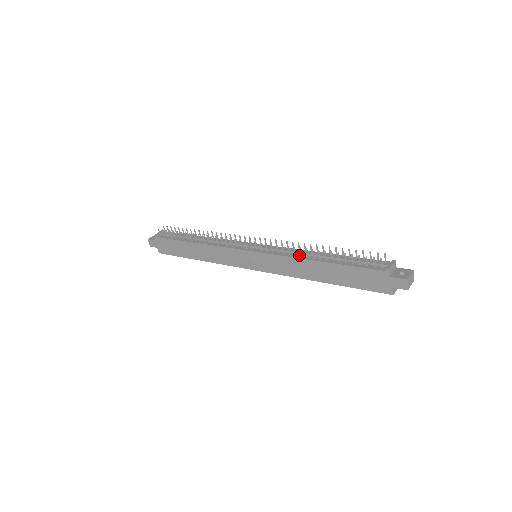
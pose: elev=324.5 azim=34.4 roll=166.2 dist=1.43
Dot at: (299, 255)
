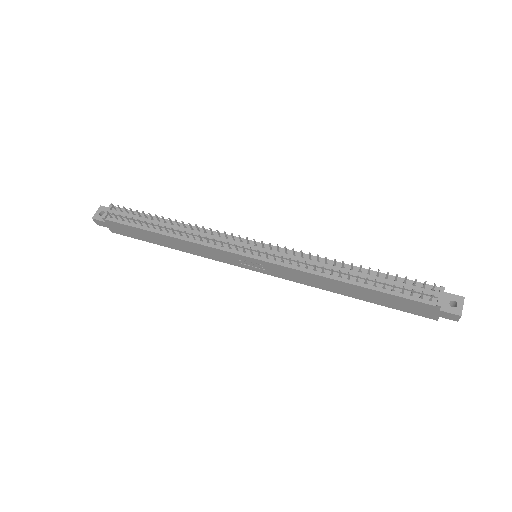
Dot at: (320, 270)
